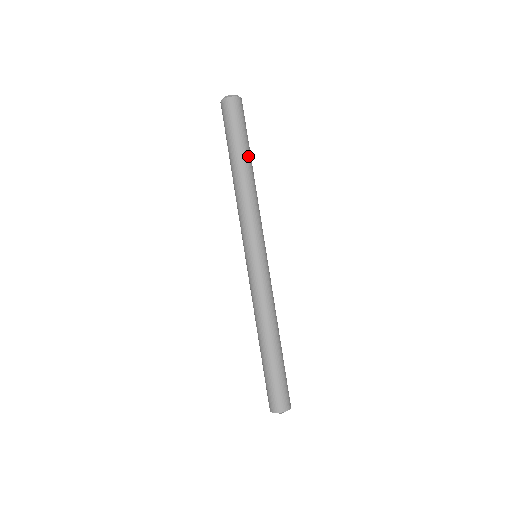
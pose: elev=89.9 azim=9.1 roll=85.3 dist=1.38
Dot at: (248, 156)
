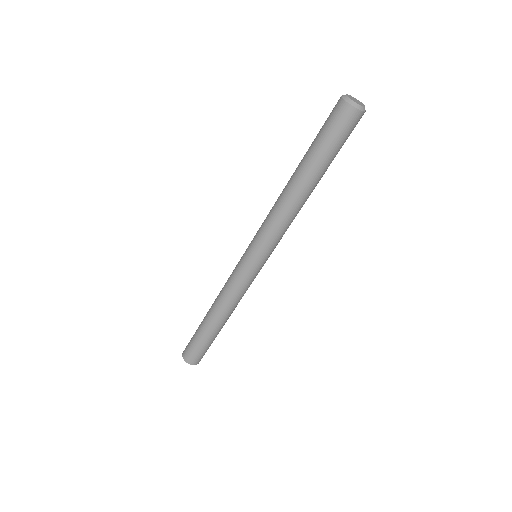
Dot at: (316, 175)
